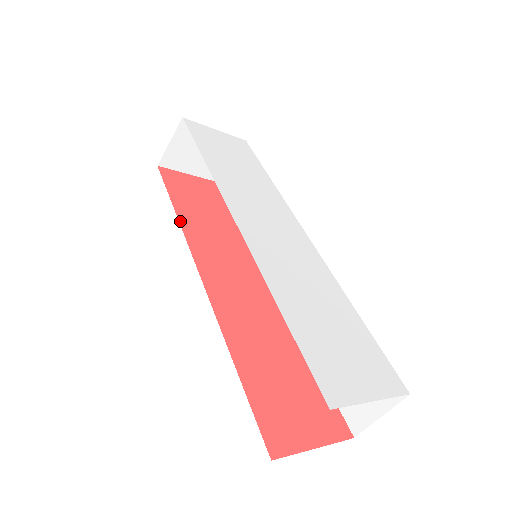
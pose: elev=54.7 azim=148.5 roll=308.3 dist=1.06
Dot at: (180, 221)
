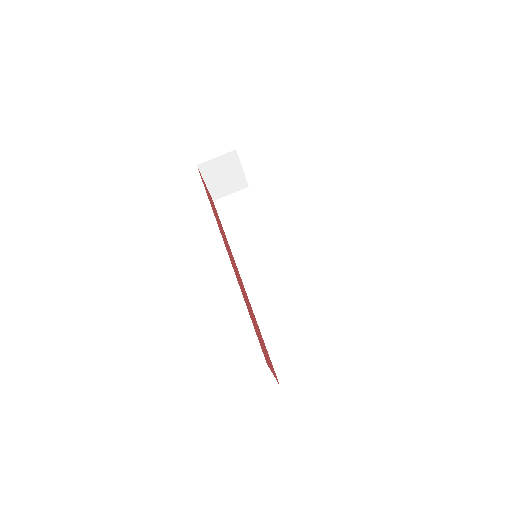
Dot at: occluded
